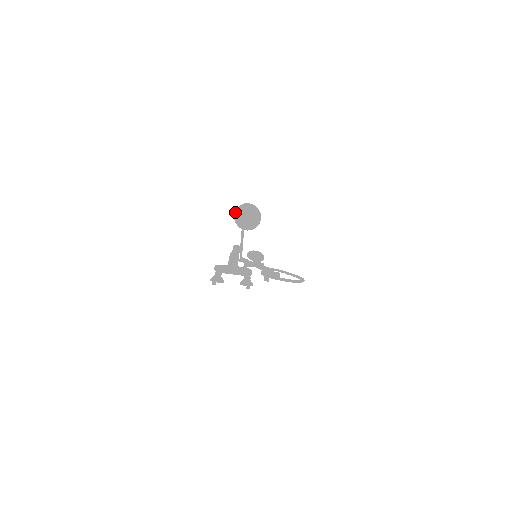
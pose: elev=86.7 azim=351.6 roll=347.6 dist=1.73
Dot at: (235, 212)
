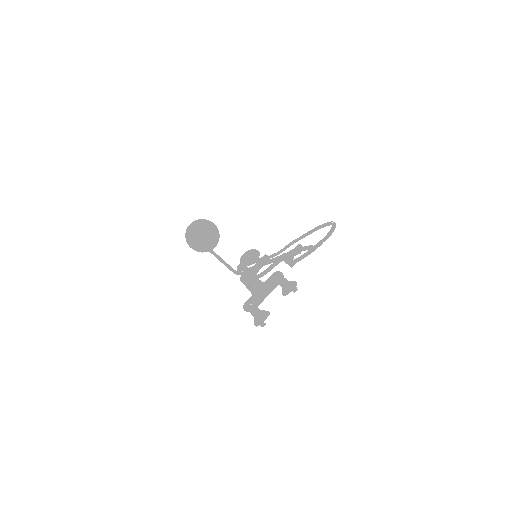
Dot at: (188, 244)
